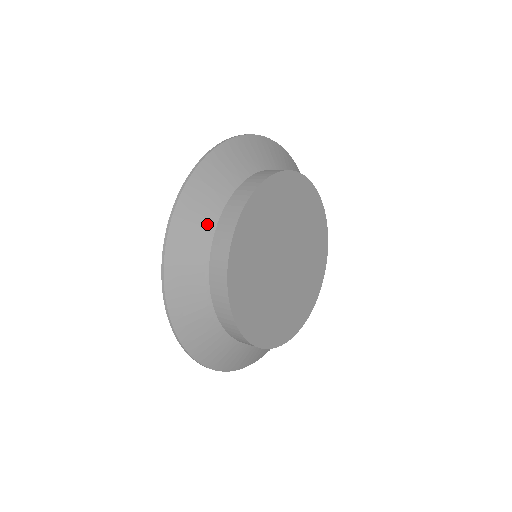
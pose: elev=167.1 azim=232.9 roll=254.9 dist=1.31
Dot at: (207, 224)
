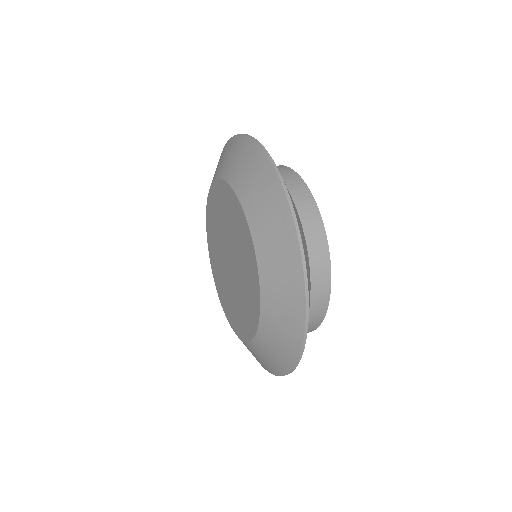
Dot at: (307, 253)
